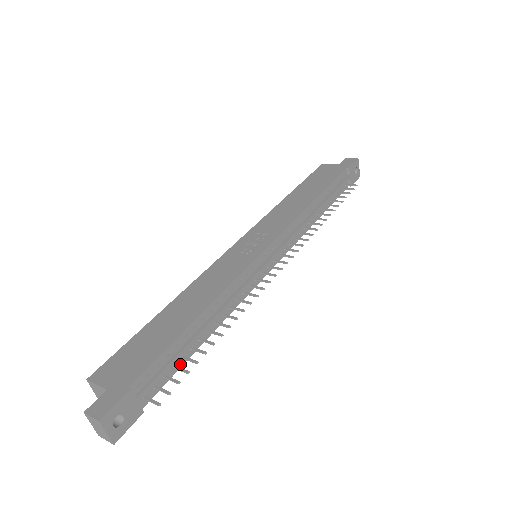
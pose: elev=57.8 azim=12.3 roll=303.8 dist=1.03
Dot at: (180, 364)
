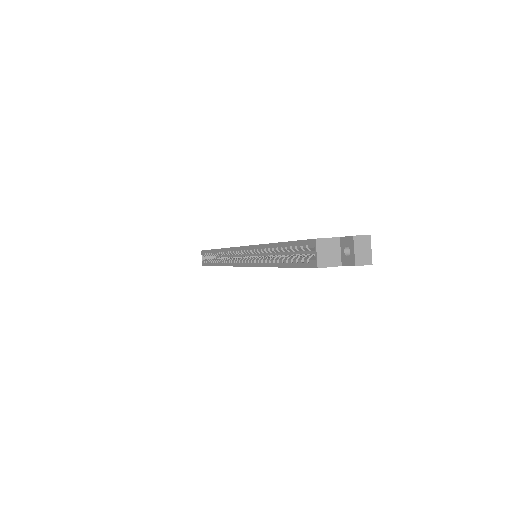
Dot at: occluded
